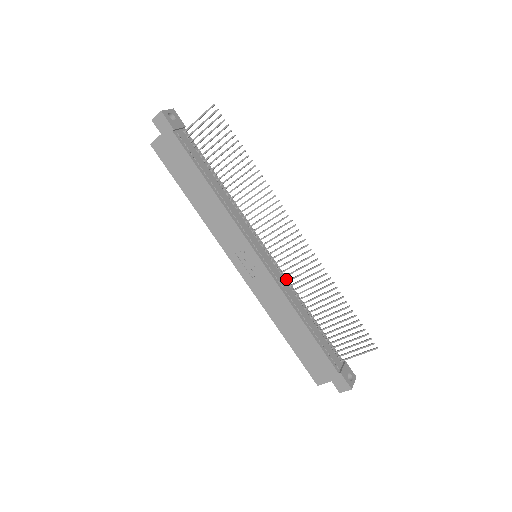
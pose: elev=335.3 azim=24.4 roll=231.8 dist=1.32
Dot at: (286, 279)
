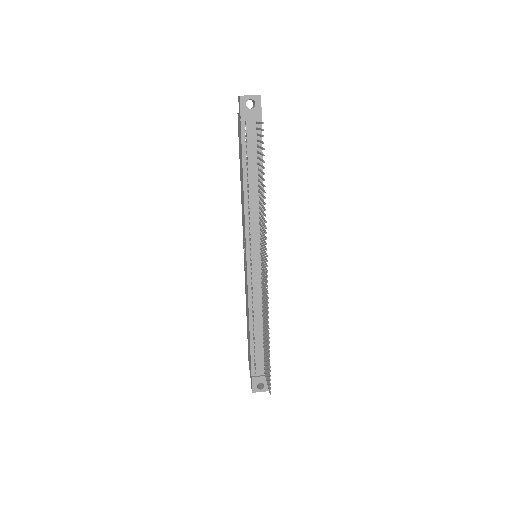
Dot at: occluded
